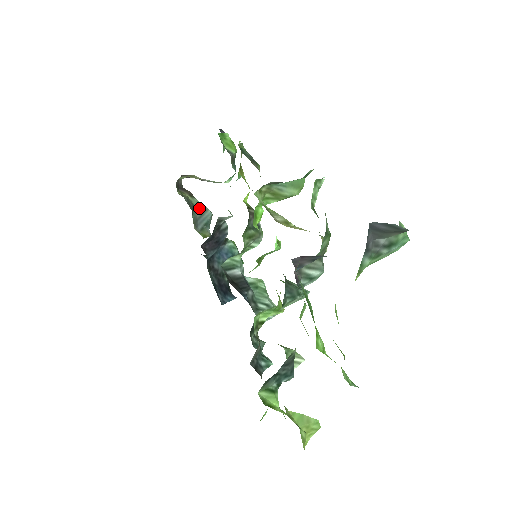
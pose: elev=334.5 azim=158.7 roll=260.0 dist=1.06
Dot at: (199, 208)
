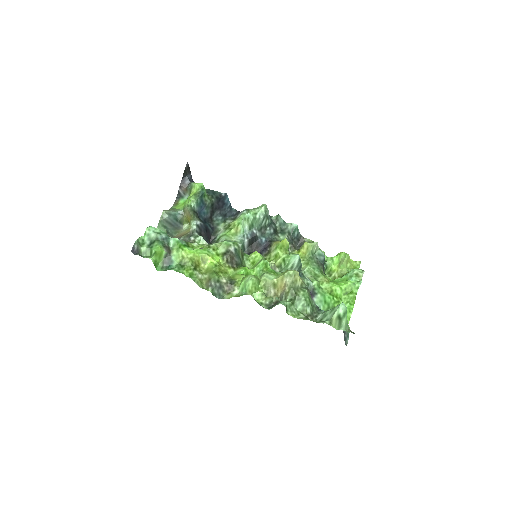
Dot at: (164, 225)
